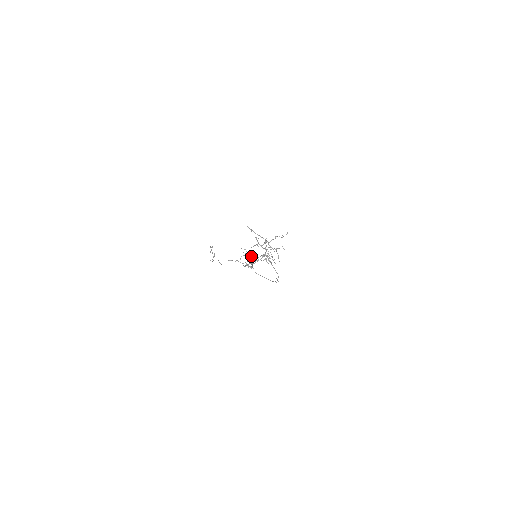
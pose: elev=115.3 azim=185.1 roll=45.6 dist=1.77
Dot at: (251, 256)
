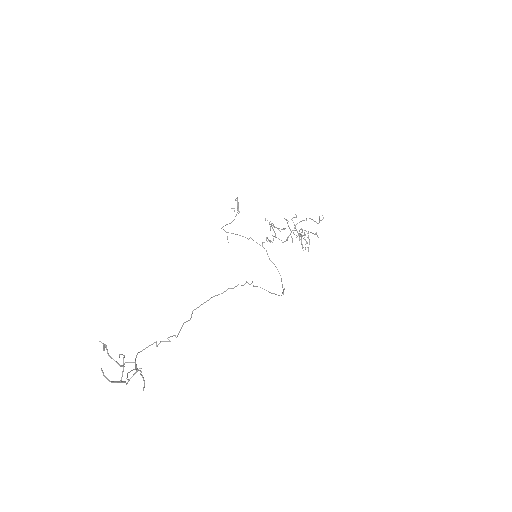
Dot at: occluded
